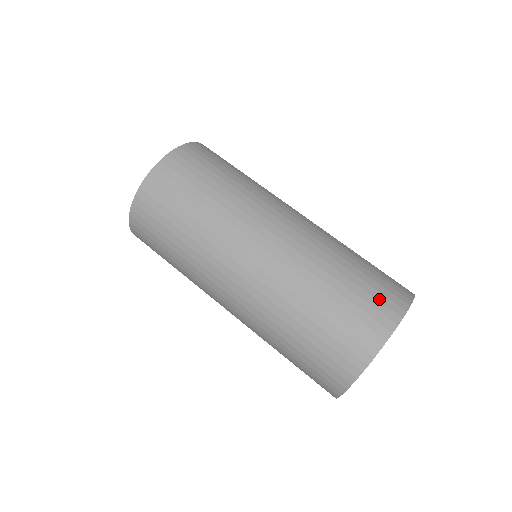
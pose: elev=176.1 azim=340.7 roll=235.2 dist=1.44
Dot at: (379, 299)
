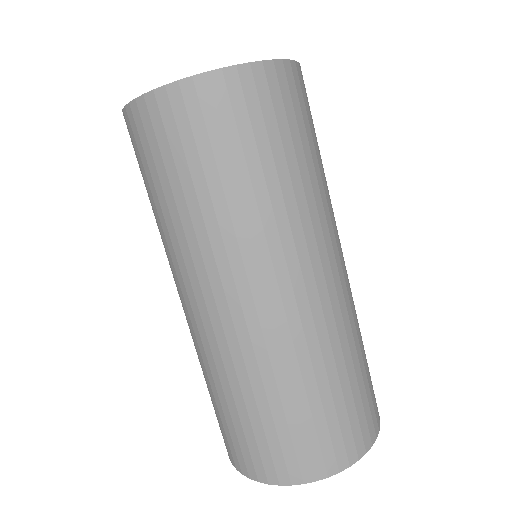
Dot at: (371, 407)
